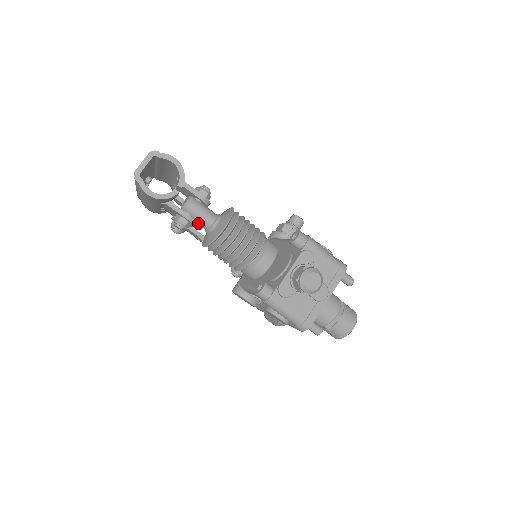
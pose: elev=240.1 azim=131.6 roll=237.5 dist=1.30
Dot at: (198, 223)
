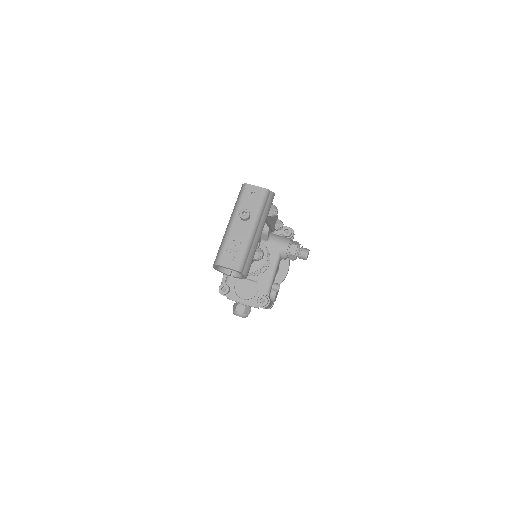
Dot at: occluded
